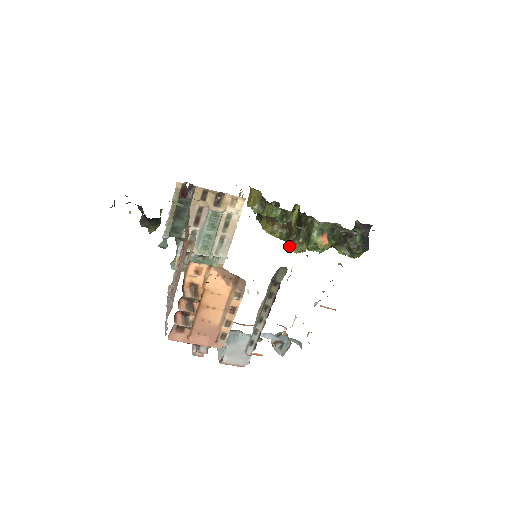
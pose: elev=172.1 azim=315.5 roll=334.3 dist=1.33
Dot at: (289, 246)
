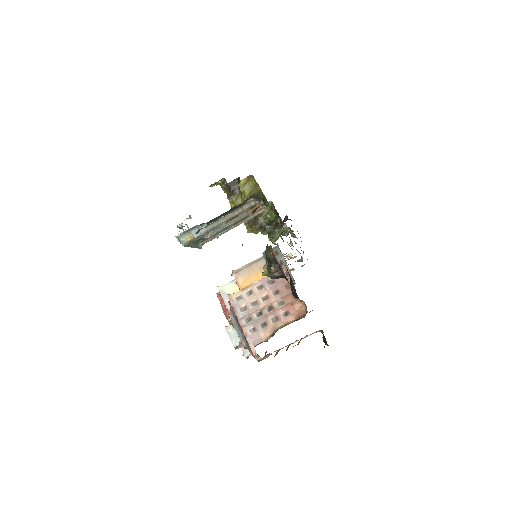
Dot at: (247, 227)
